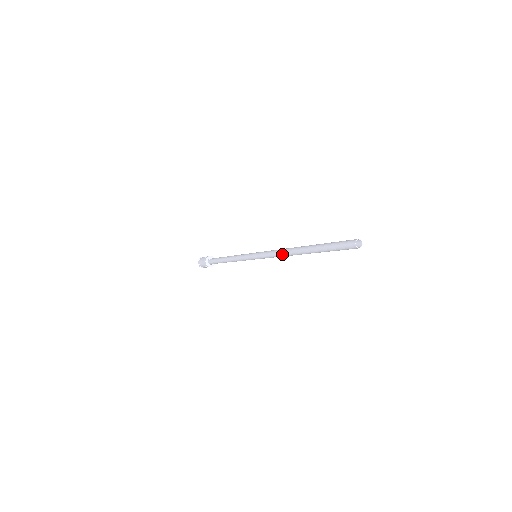
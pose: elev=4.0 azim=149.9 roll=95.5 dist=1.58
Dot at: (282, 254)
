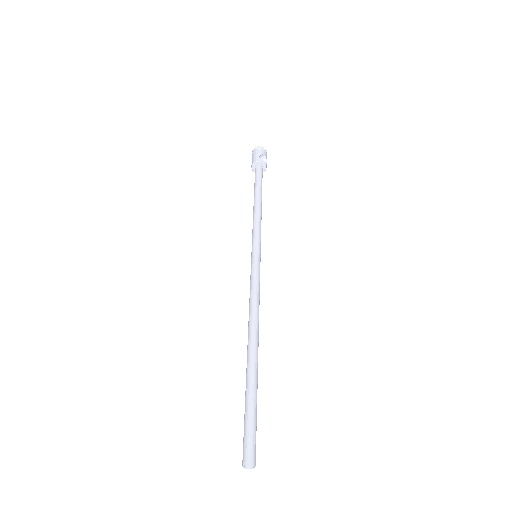
Dot at: (249, 312)
